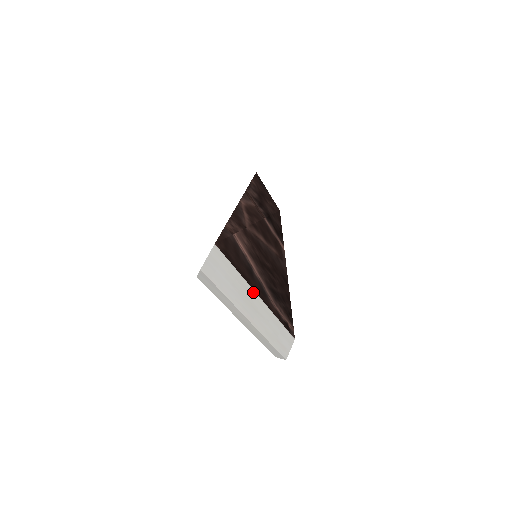
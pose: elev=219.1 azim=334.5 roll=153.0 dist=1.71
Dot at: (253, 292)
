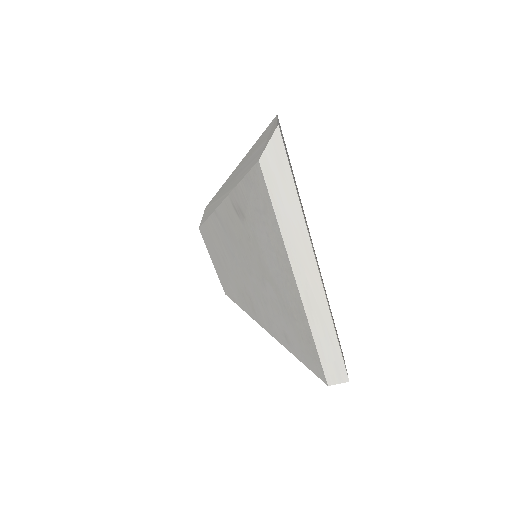
Dot at: occluded
